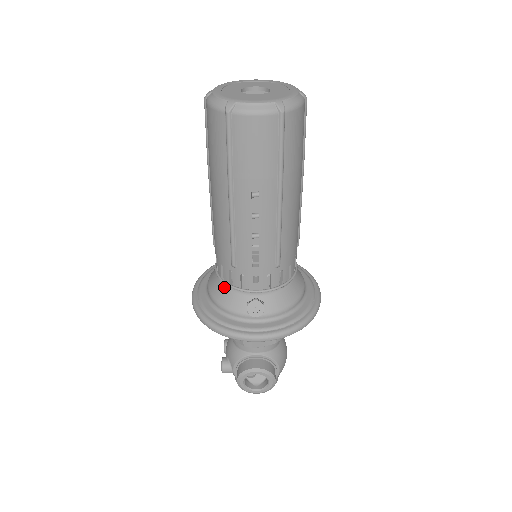
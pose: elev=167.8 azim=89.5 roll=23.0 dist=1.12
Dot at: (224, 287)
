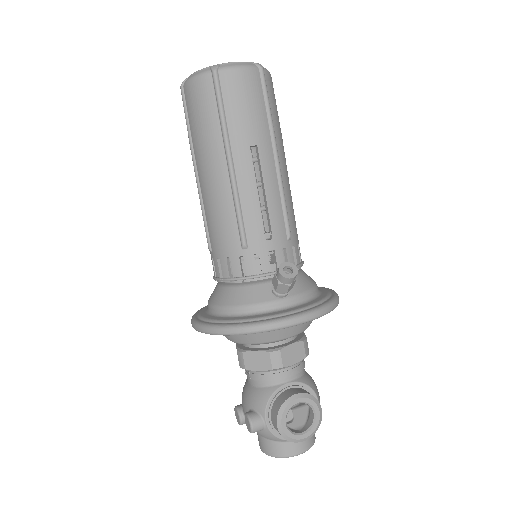
Dot at: (235, 288)
